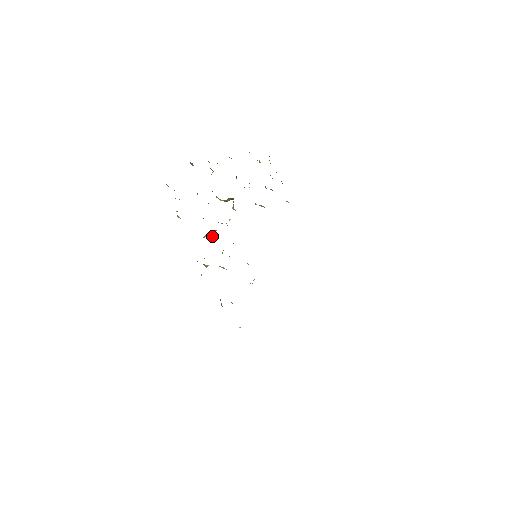
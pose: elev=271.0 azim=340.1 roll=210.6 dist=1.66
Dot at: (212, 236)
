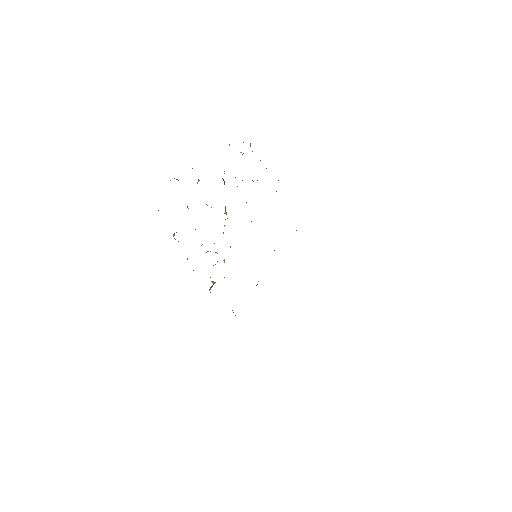
Dot at: occluded
